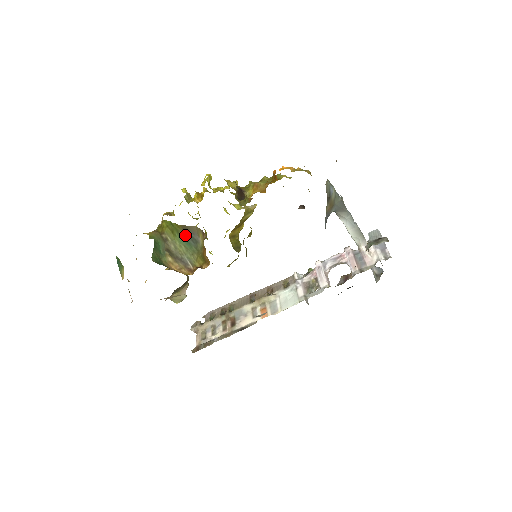
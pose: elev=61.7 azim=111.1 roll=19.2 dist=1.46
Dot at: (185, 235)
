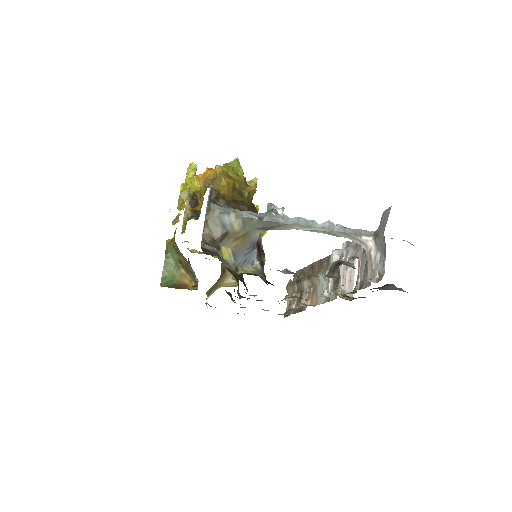
Dot at: occluded
